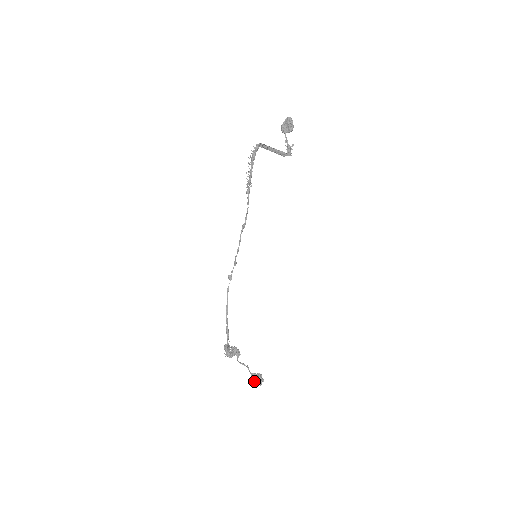
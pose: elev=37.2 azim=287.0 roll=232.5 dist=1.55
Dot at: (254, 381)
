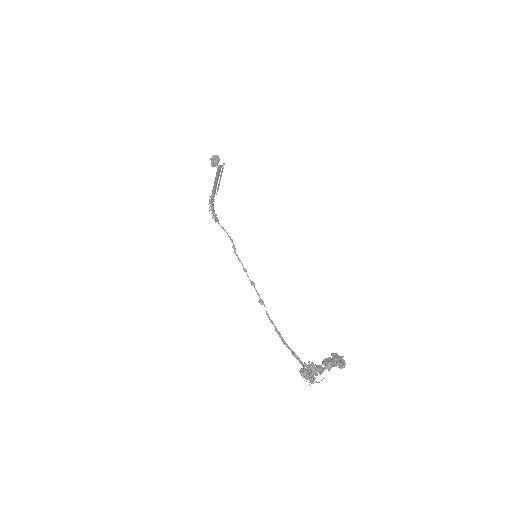
Dot at: (325, 363)
